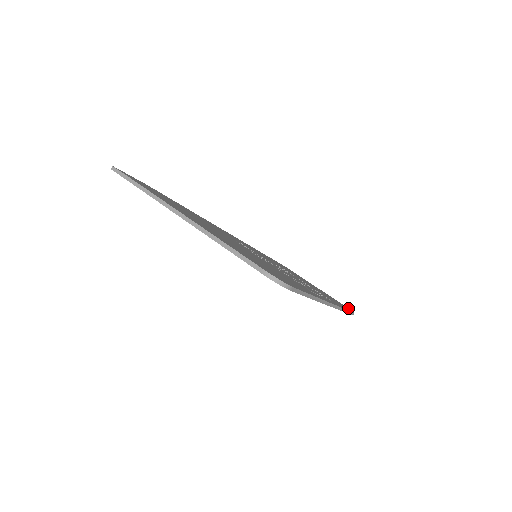
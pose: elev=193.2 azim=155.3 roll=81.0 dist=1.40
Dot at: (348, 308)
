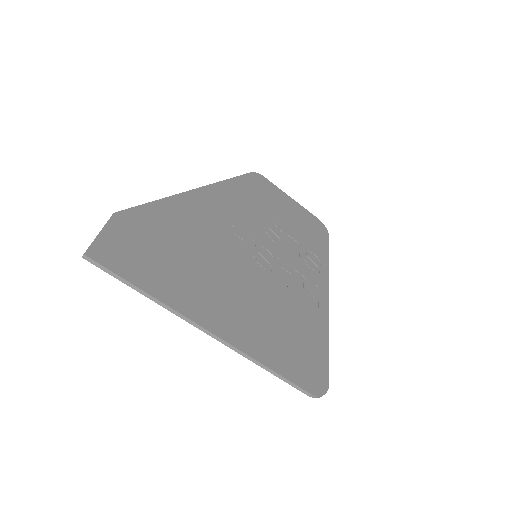
Dot at: (321, 223)
